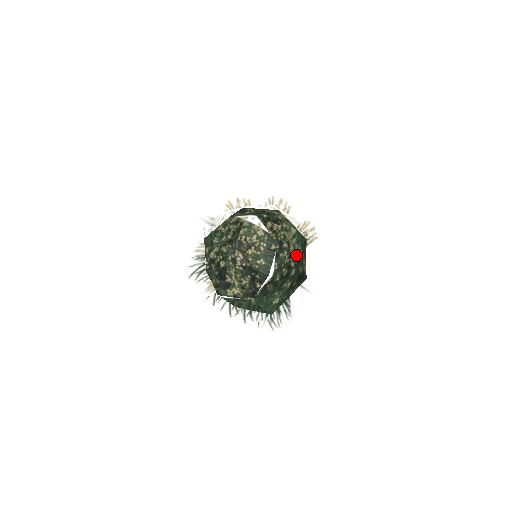
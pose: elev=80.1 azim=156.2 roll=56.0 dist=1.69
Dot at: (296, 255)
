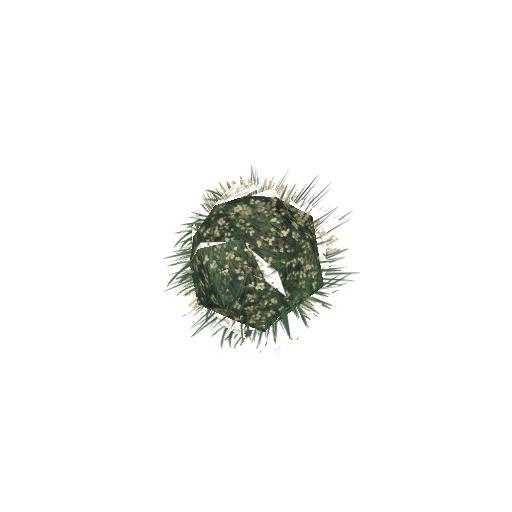
Dot at: occluded
